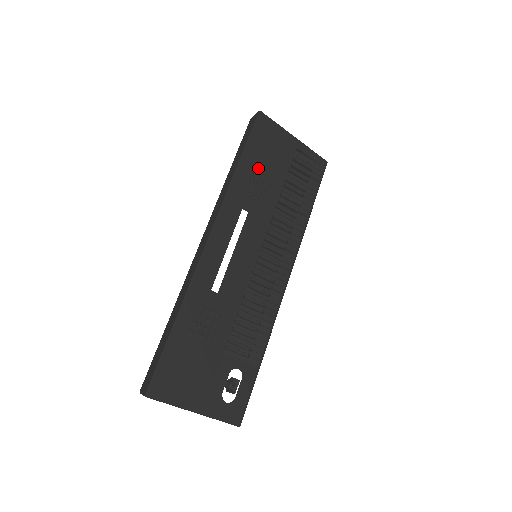
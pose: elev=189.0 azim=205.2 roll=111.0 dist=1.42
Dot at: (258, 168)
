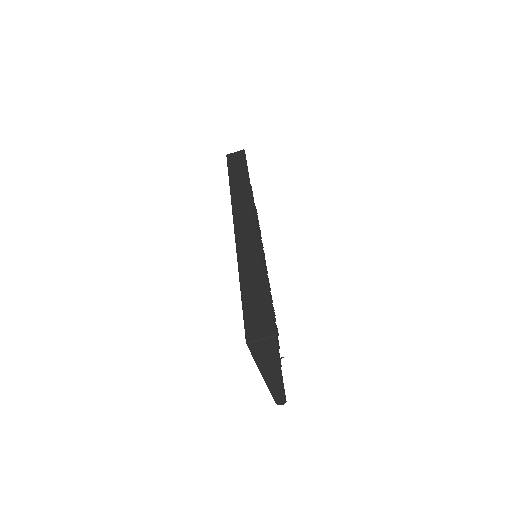
Dot at: occluded
